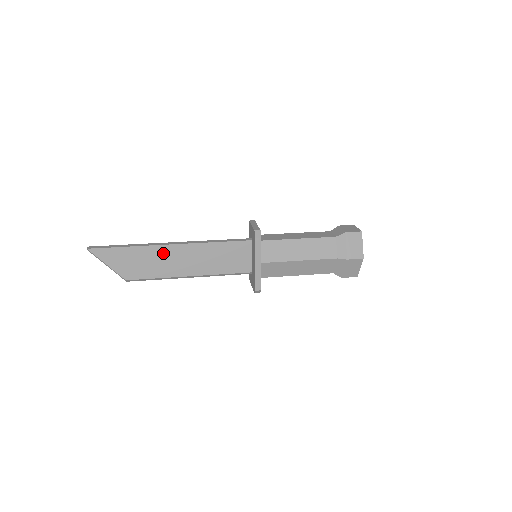
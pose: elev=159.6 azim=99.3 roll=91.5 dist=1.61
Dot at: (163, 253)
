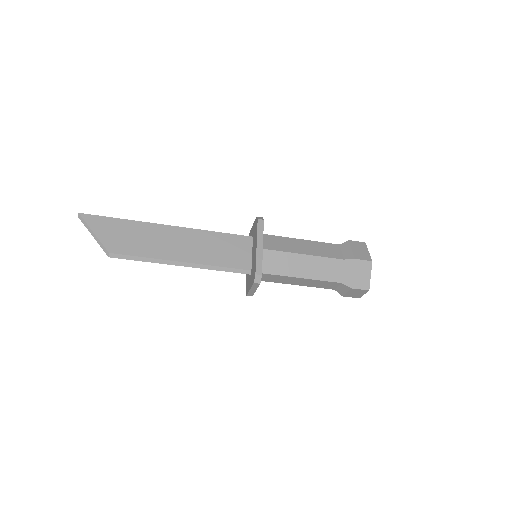
Dot at: (157, 232)
